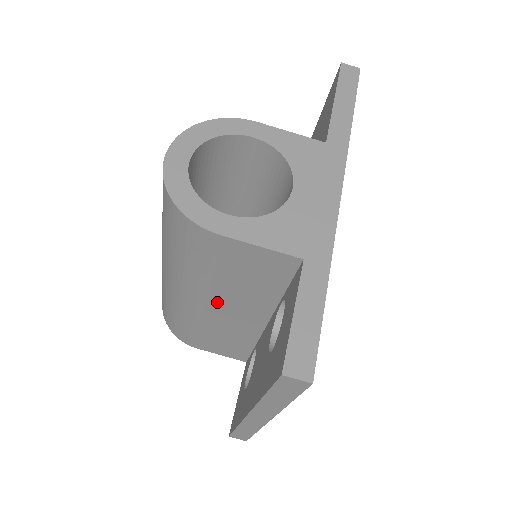
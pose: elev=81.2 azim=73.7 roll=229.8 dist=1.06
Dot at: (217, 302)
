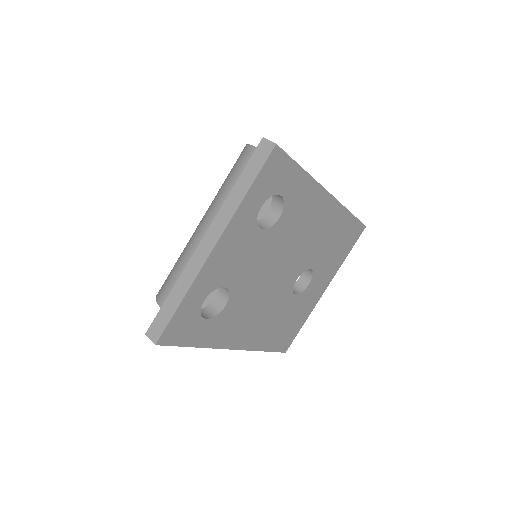
Dot at: occluded
